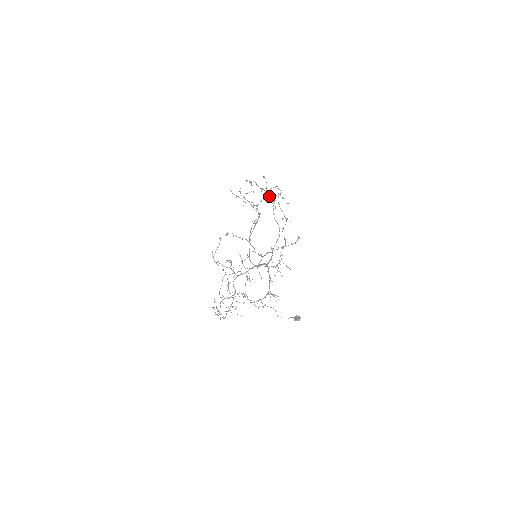
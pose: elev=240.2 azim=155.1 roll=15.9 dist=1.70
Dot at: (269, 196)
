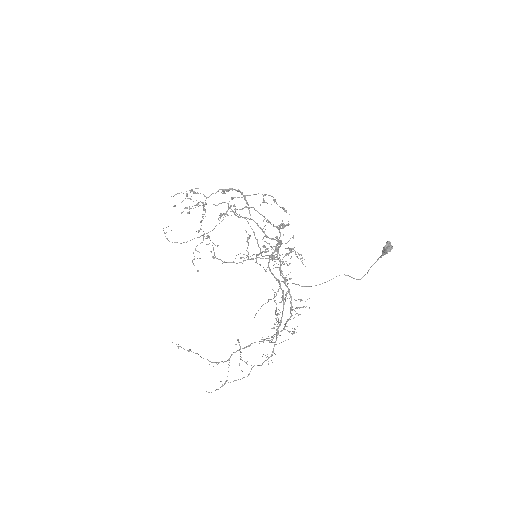
Dot at: (218, 204)
